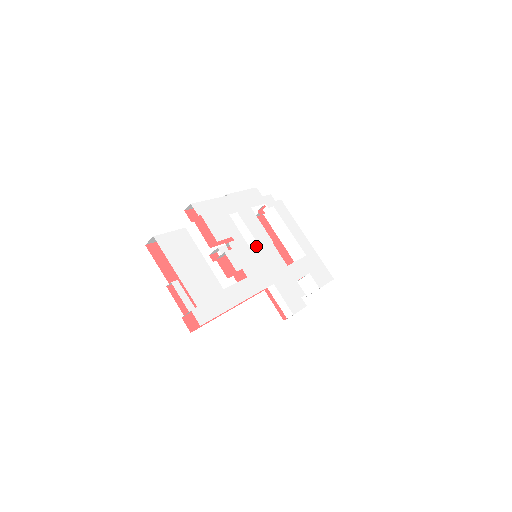
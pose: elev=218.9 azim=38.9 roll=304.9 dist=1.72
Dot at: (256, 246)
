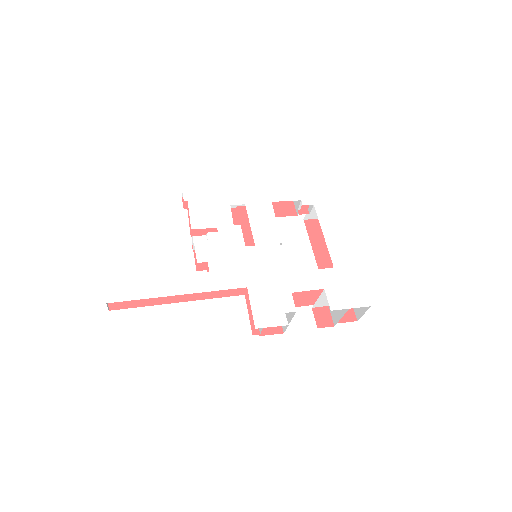
Dot at: occluded
